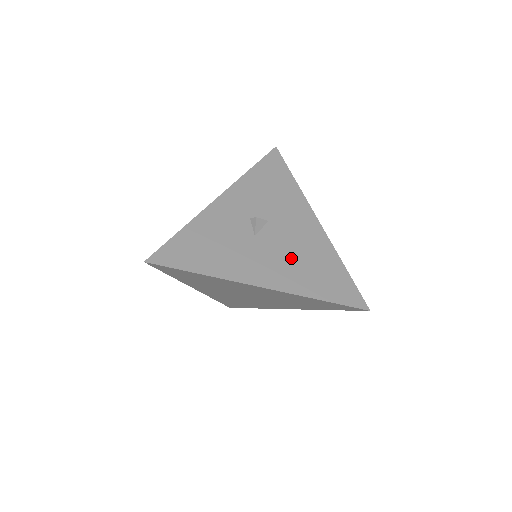
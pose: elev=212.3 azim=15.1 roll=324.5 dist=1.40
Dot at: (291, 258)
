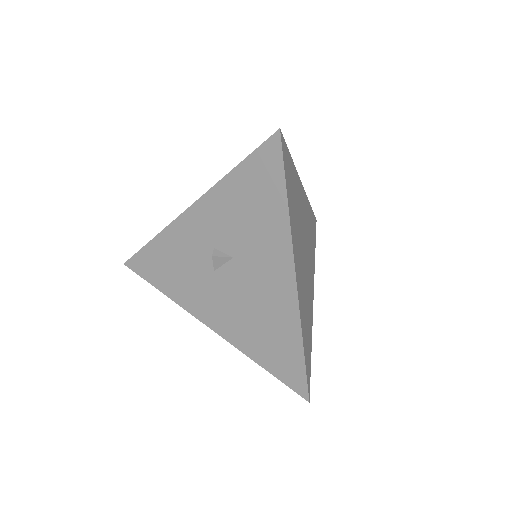
Dot at: (244, 311)
